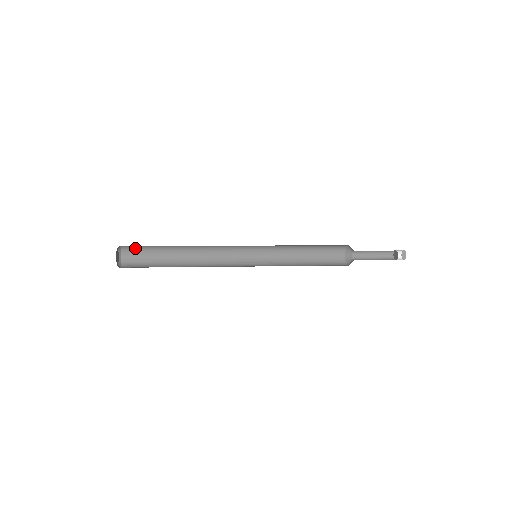
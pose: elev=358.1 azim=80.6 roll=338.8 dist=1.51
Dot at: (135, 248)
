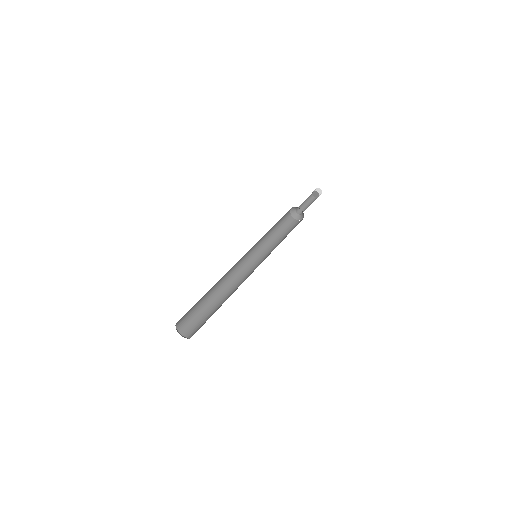
Dot at: (184, 315)
